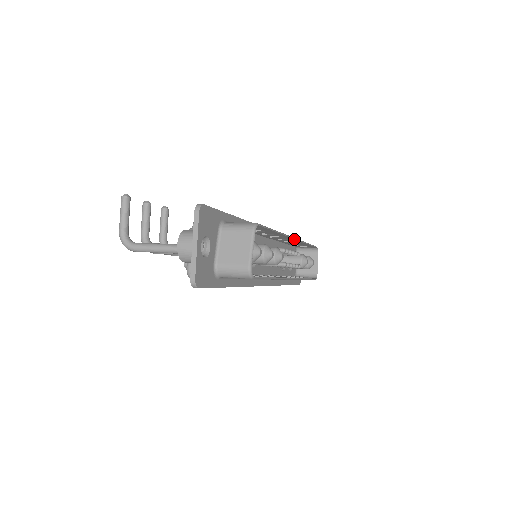
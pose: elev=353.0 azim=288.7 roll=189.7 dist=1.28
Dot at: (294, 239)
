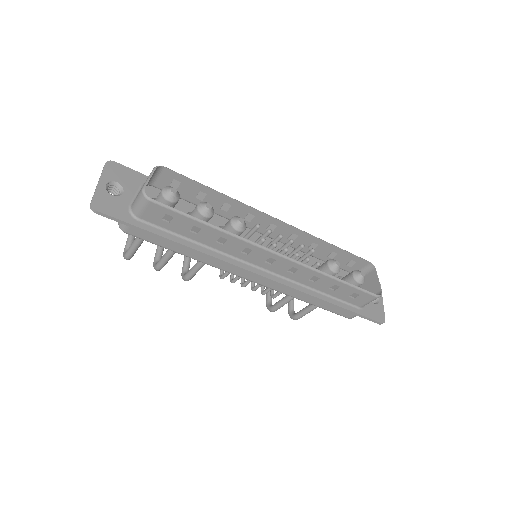
Dot at: (280, 221)
